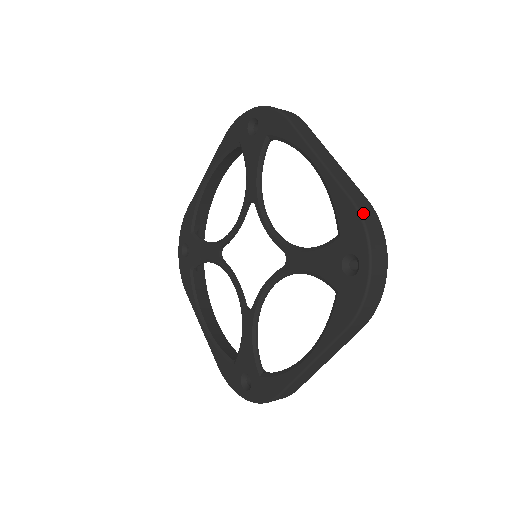
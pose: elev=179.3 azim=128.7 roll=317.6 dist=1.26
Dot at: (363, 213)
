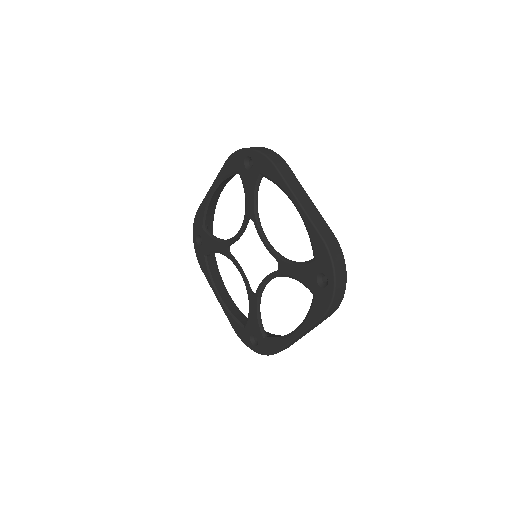
Dot at: (330, 248)
